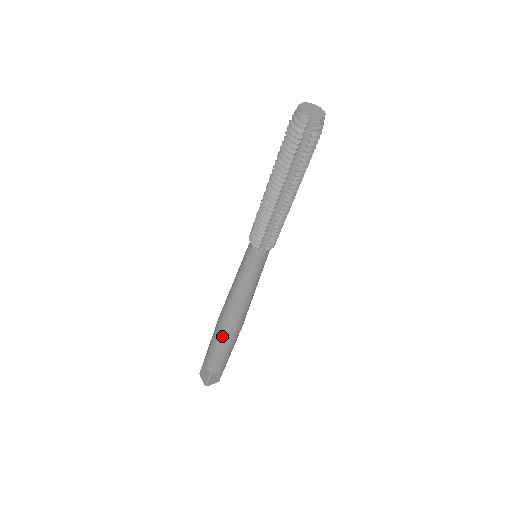
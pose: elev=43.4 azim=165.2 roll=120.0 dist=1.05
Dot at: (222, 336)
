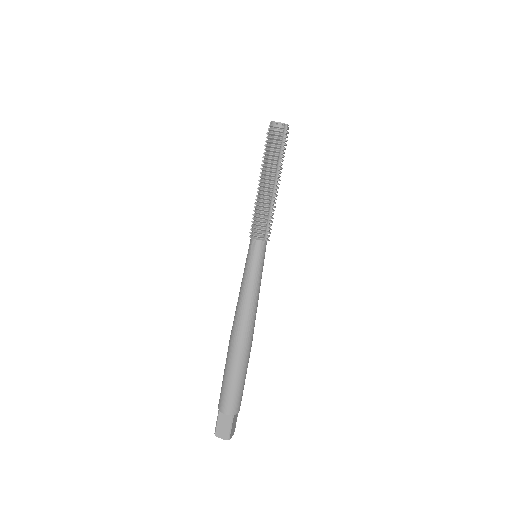
Dot at: (241, 356)
